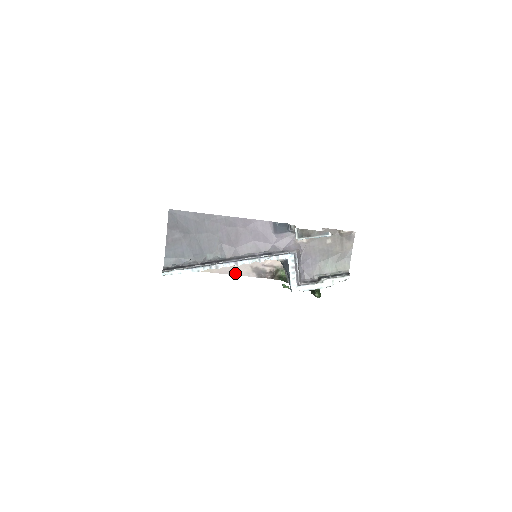
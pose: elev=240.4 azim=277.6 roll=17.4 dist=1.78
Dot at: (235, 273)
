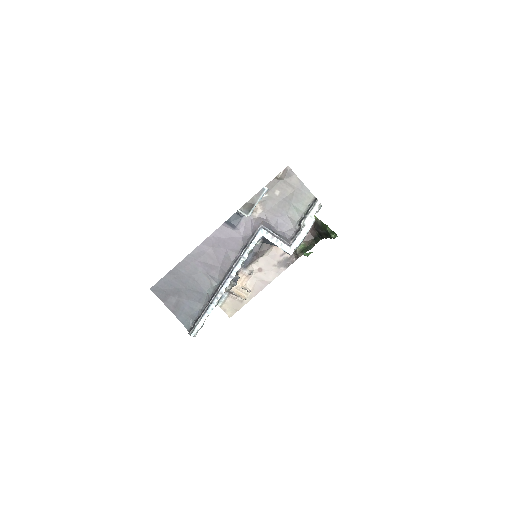
Dot at: (268, 282)
